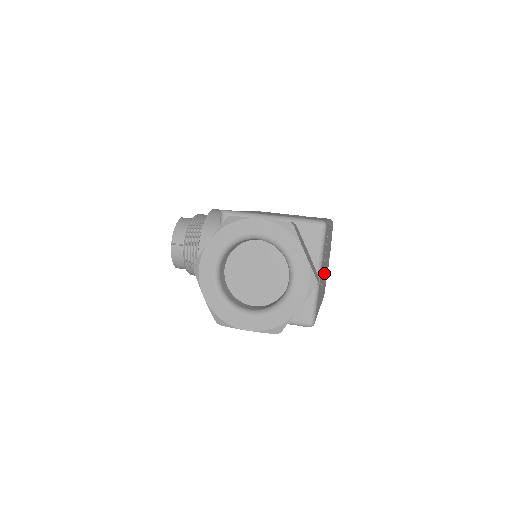
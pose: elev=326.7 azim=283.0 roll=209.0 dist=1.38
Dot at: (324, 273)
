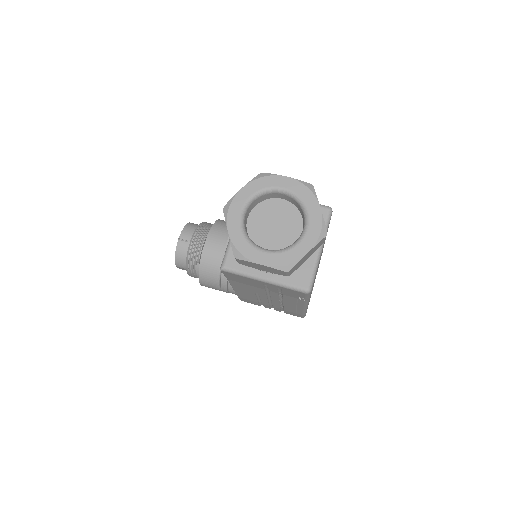
Dot at: occluded
